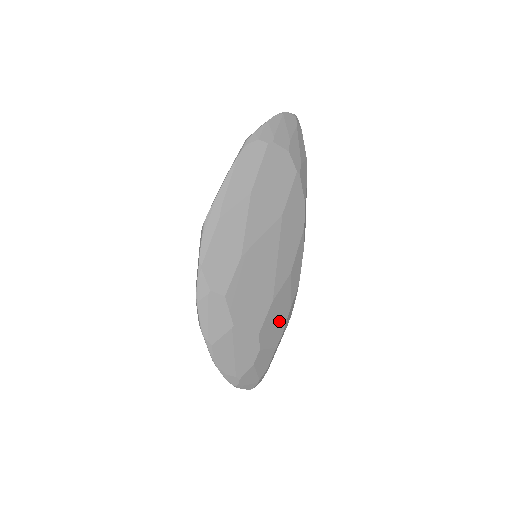
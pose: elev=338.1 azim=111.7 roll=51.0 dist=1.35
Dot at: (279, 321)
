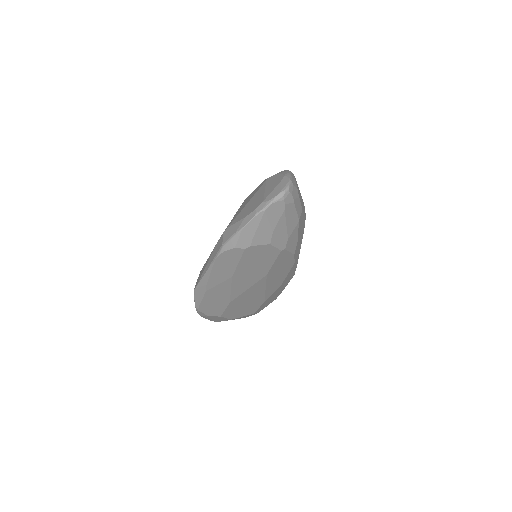
Dot at: (275, 296)
